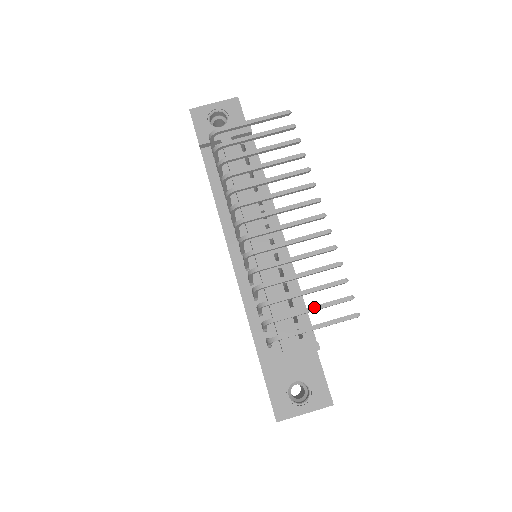
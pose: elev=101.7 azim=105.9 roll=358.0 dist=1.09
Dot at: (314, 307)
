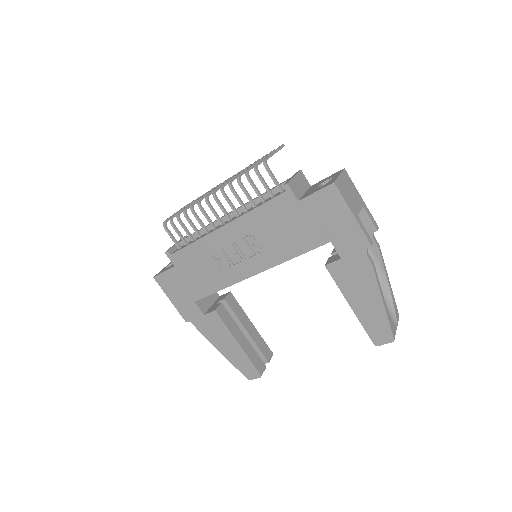
Dot at: occluded
